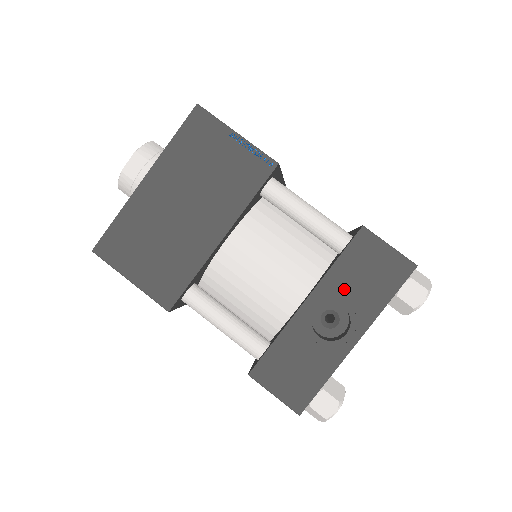
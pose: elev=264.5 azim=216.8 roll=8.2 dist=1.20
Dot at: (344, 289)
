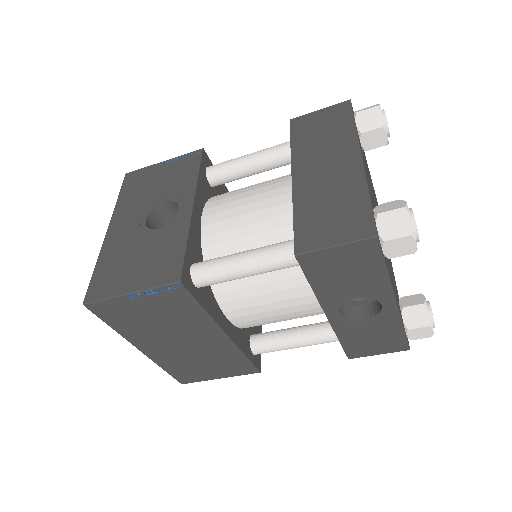
Dot at: (342, 292)
